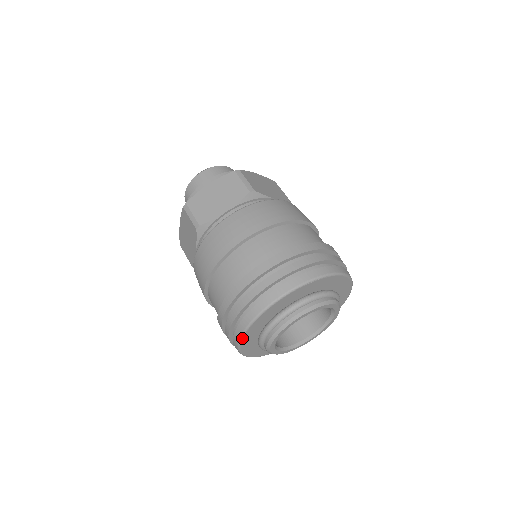
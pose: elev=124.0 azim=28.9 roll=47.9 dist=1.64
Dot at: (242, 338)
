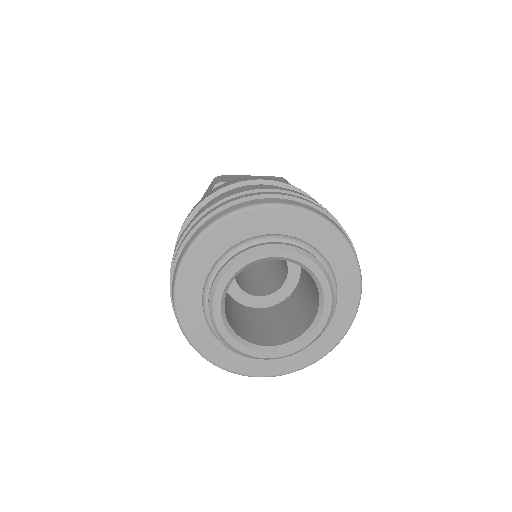
Dot at: (193, 245)
